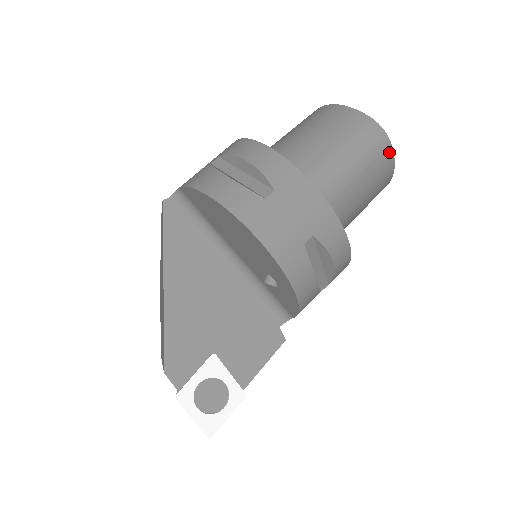
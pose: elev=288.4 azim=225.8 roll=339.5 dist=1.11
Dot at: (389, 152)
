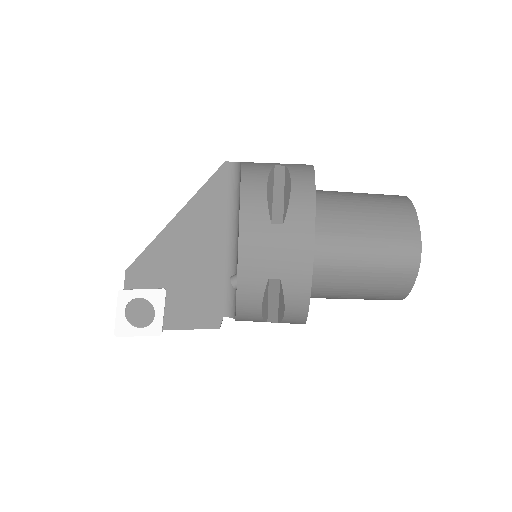
Dot at: (411, 277)
